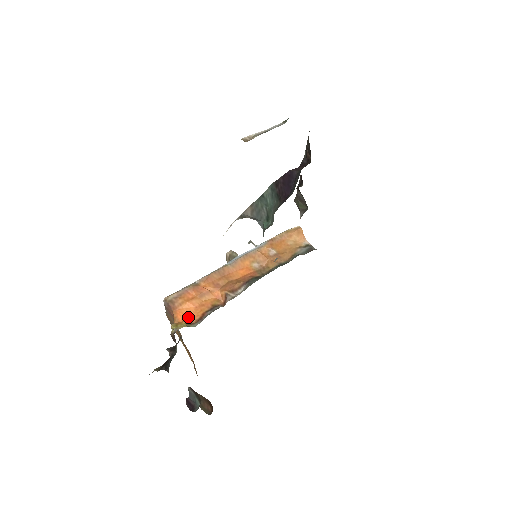
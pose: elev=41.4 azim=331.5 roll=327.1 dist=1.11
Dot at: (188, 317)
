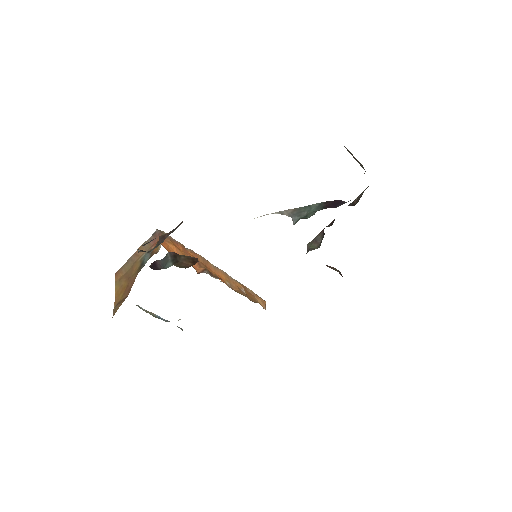
Dot at: (169, 251)
